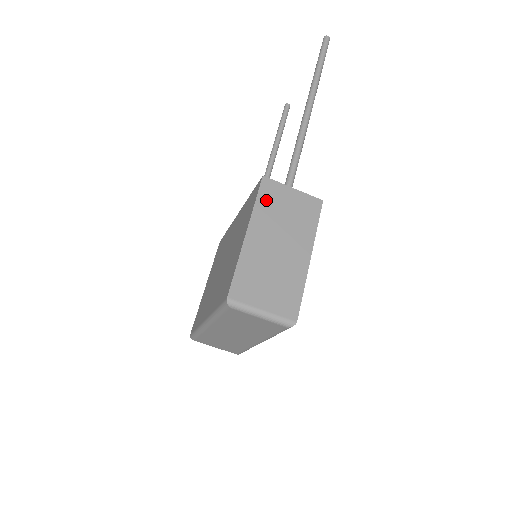
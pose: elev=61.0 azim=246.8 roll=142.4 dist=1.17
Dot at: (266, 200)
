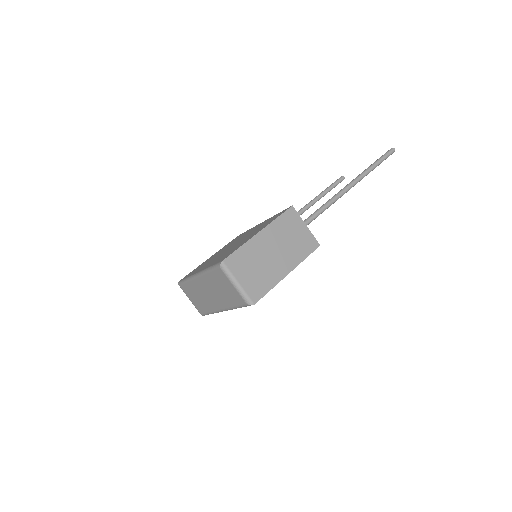
Dot at: (285, 221)
